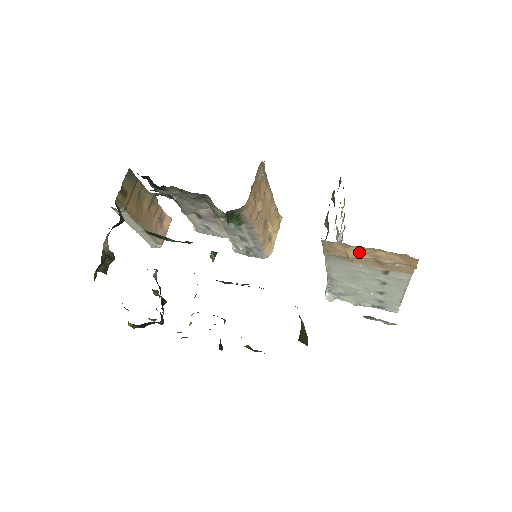
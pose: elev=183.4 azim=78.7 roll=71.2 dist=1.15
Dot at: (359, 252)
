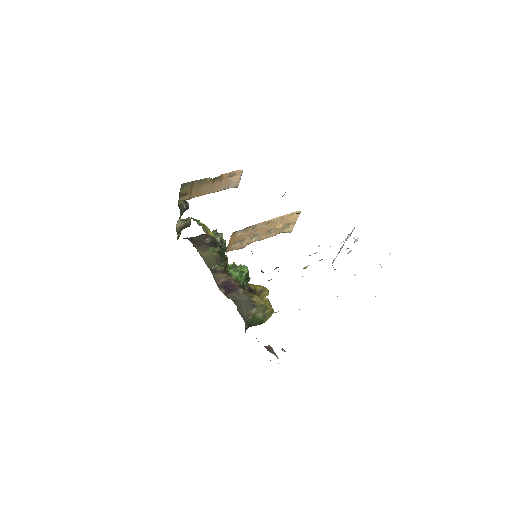
Dot at: occluded
